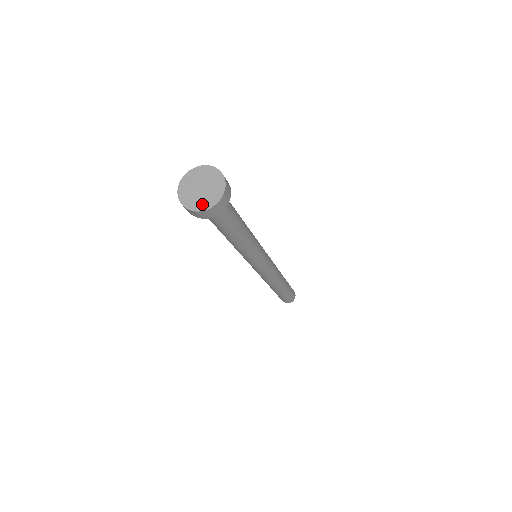
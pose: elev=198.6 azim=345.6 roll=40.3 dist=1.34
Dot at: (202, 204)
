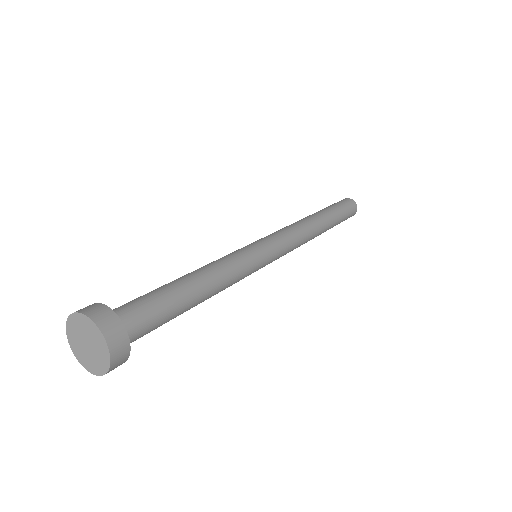
Dot at: (87, 363)
